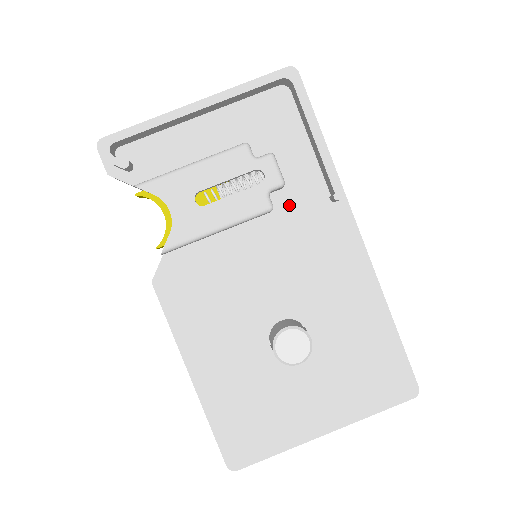
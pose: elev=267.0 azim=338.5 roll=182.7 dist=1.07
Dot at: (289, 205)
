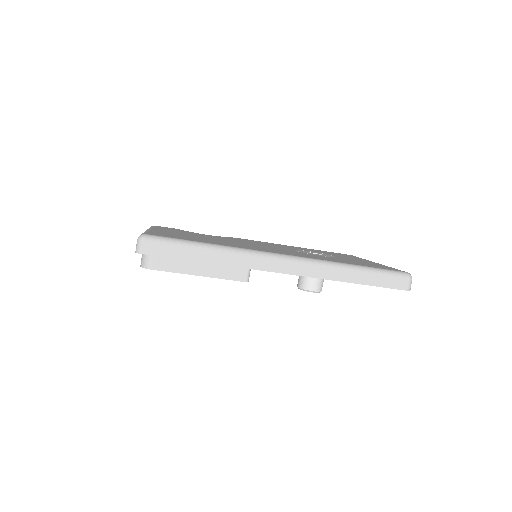
Dot at: occluded
